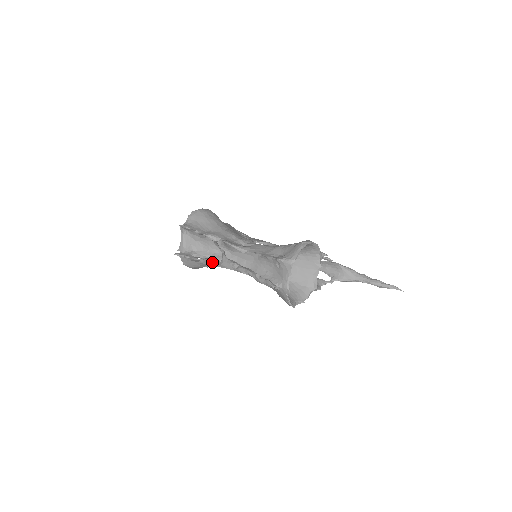
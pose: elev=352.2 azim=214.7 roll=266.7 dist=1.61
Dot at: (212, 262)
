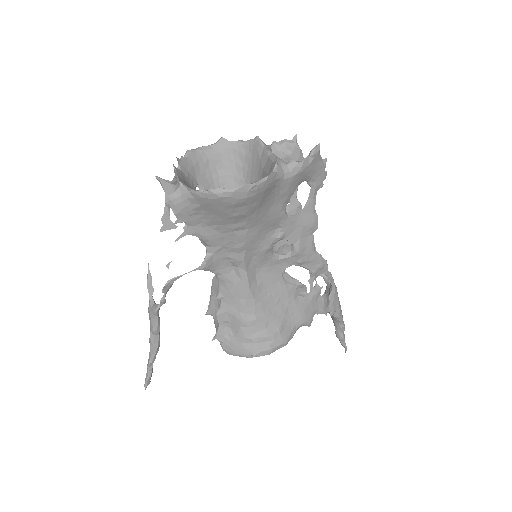
Dot at: occluded
